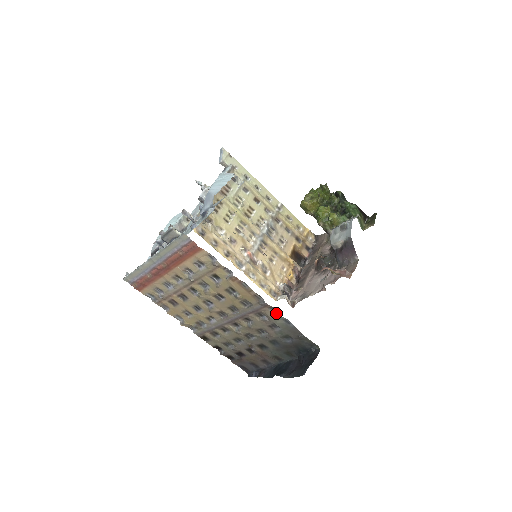
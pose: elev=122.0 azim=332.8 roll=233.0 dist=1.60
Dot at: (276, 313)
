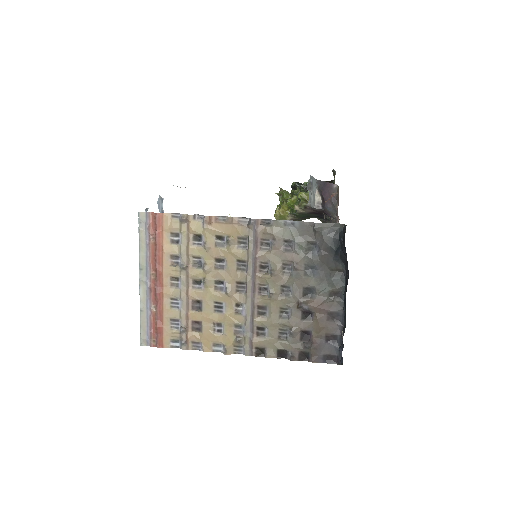
Dot at: (272, 224)
